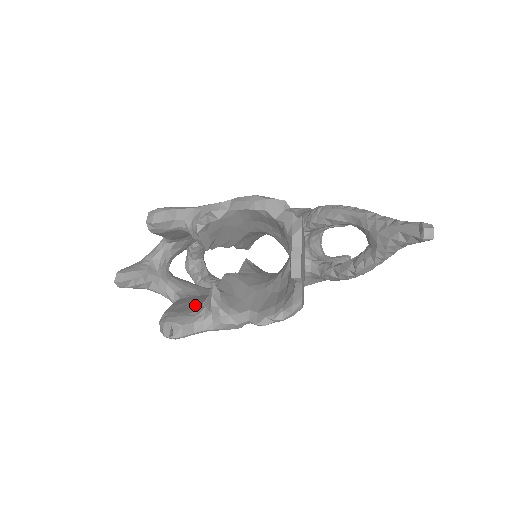
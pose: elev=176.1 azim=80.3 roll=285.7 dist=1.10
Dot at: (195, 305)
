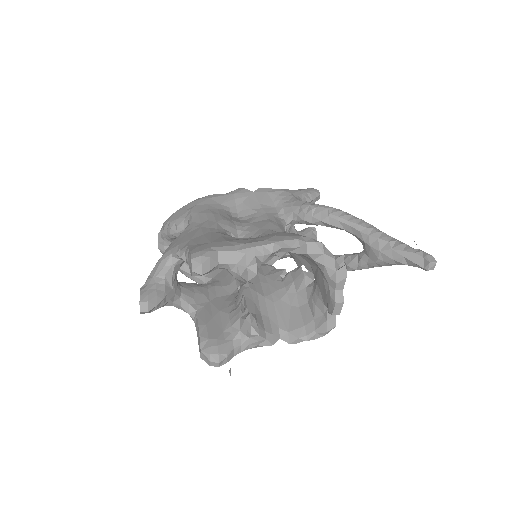
Dot at: (222, 323)
